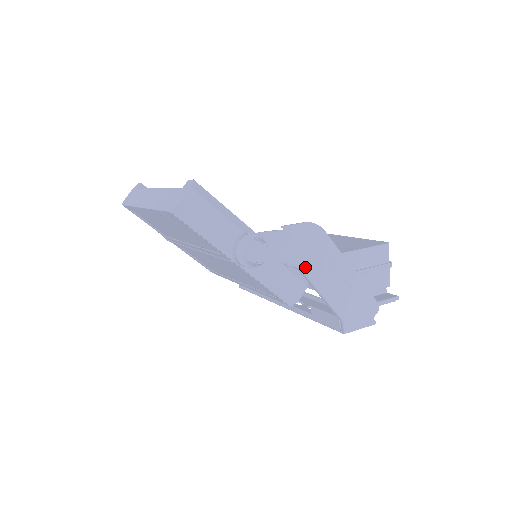
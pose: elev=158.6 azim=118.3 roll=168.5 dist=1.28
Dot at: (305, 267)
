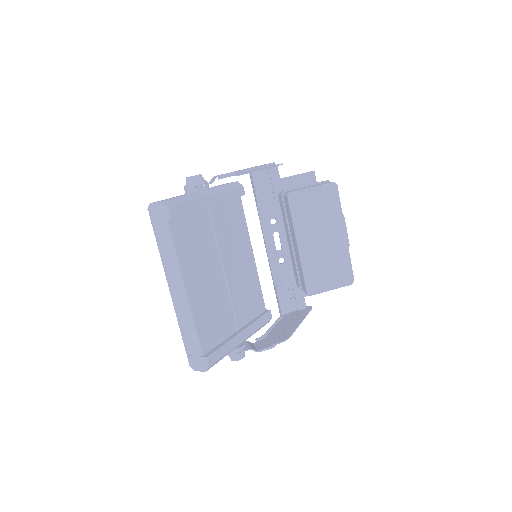
Dot at: (267, 338)
